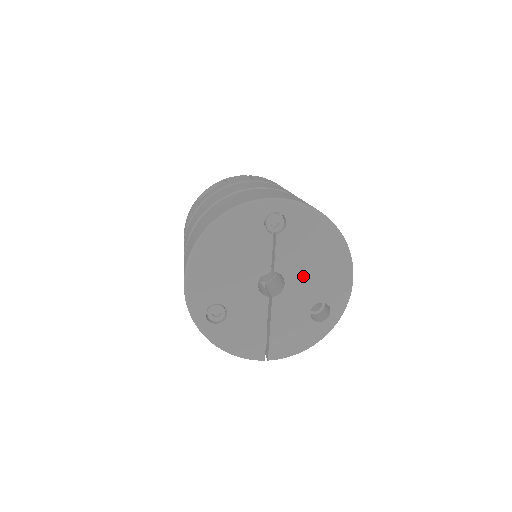
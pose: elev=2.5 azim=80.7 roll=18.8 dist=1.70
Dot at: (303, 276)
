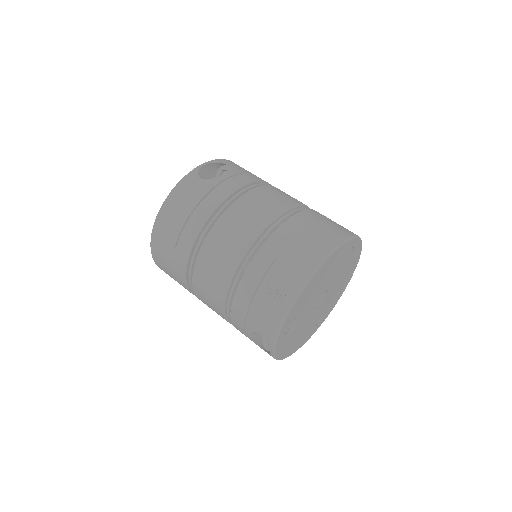
Dot at: (332, 293)
